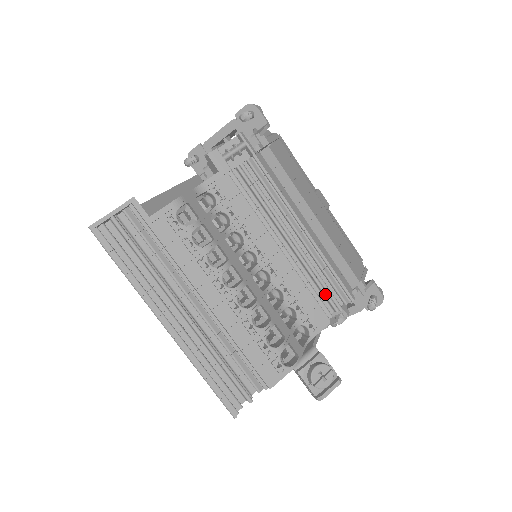
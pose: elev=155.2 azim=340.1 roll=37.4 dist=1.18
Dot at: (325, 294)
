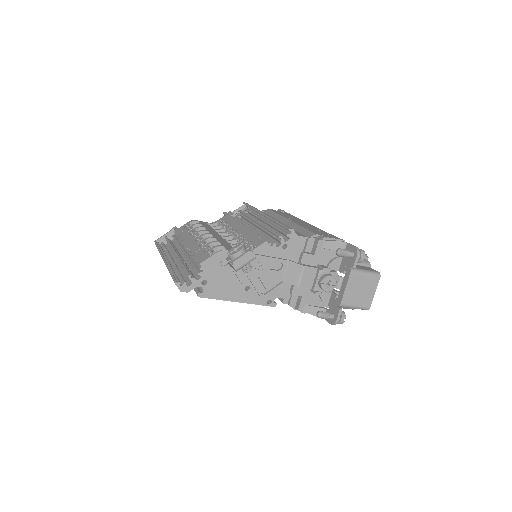
Dot at: (274, 237)
